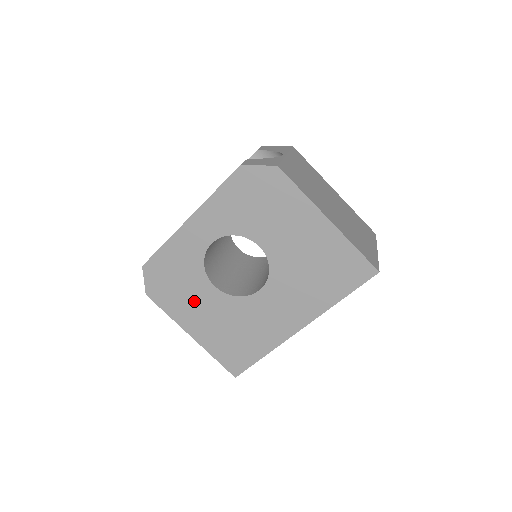
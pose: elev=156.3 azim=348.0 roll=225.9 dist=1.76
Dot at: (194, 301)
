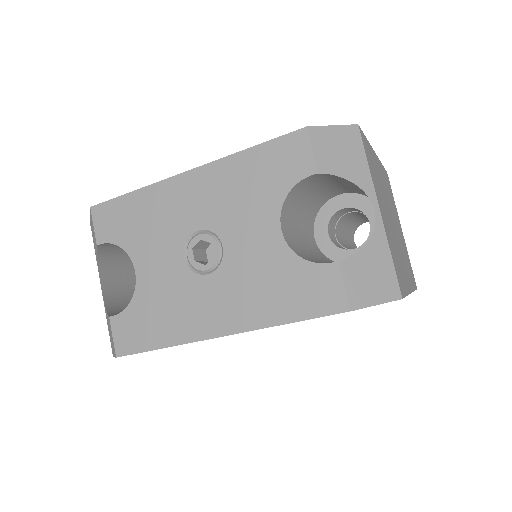
Dot at: occluded
